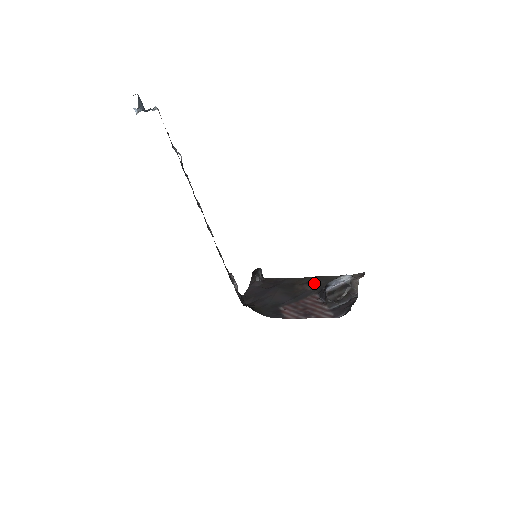
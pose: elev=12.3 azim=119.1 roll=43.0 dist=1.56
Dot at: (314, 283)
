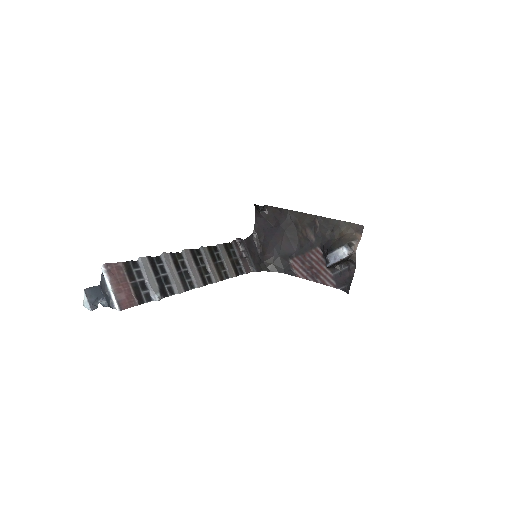
Dot at: (316, 229)
